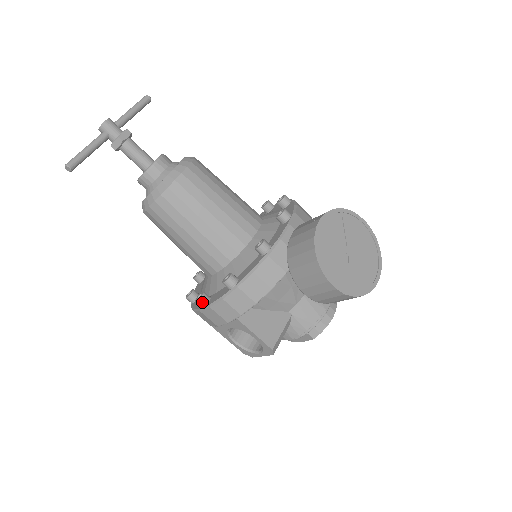
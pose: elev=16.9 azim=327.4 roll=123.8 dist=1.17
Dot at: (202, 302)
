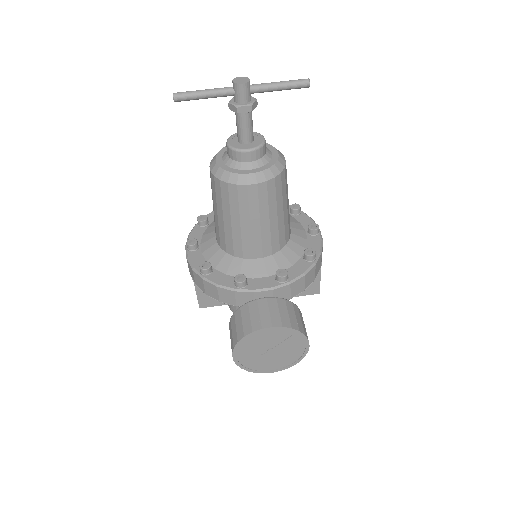
Dot at: (189, 247)
